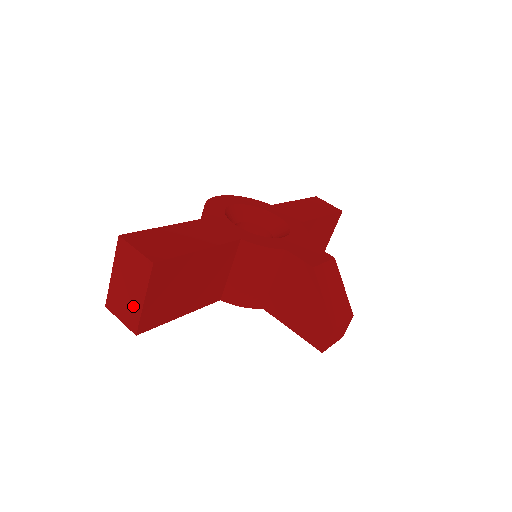
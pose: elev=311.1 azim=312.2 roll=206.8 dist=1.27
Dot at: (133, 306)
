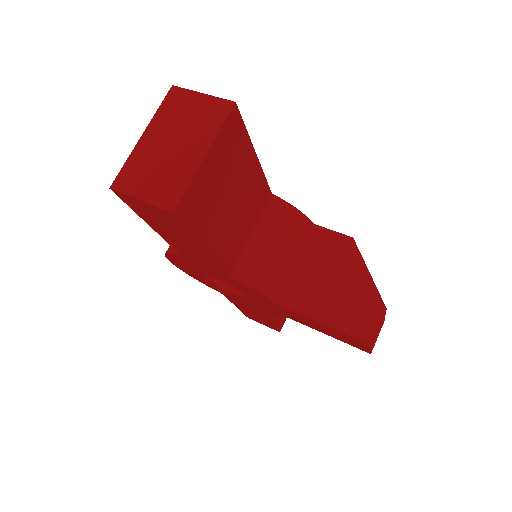
Dot at: (178, 169)
